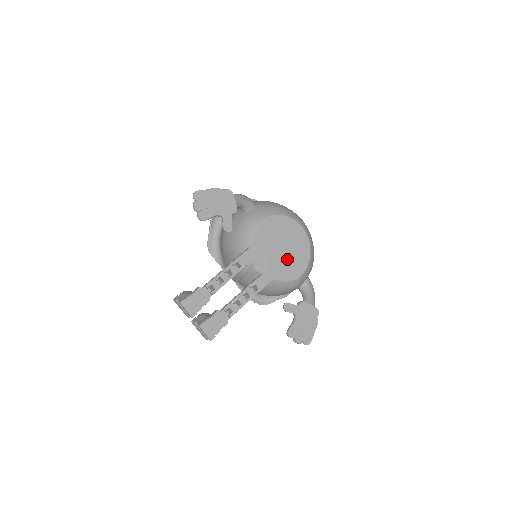
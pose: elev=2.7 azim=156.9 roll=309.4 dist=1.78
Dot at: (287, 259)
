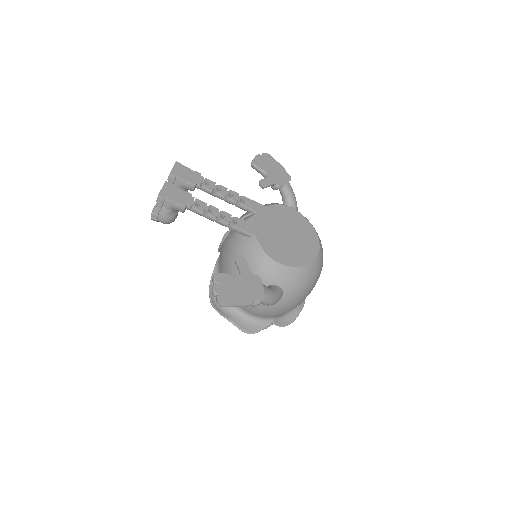
Dot at: (283, 243)
